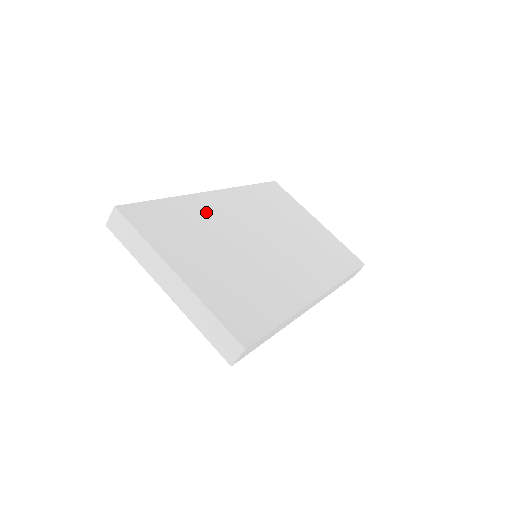
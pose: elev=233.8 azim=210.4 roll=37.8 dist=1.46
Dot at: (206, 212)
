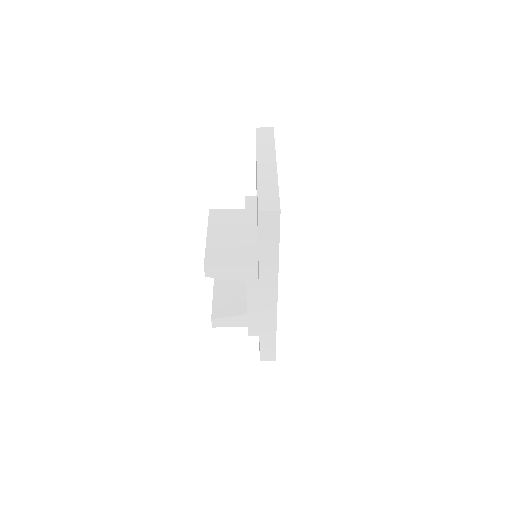
Dot at: occluded
